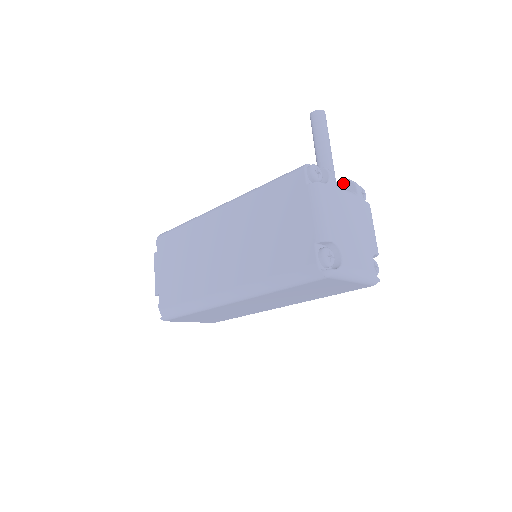
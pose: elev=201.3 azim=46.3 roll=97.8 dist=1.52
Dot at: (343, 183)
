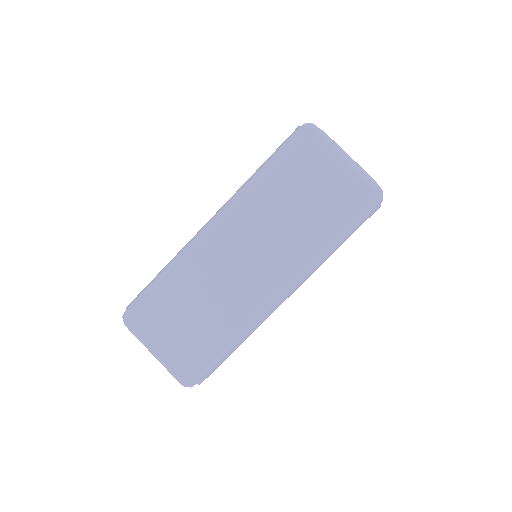
Dot at: occluded
